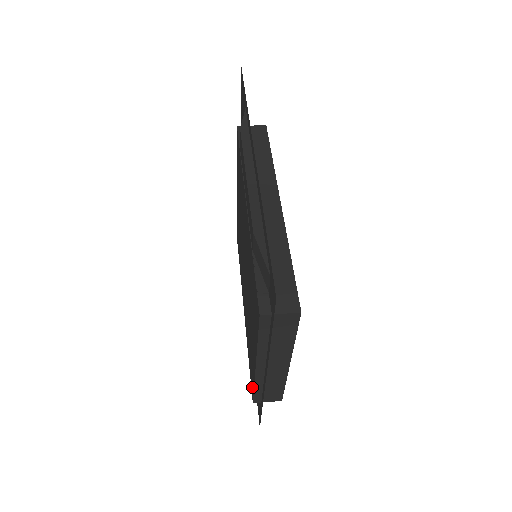
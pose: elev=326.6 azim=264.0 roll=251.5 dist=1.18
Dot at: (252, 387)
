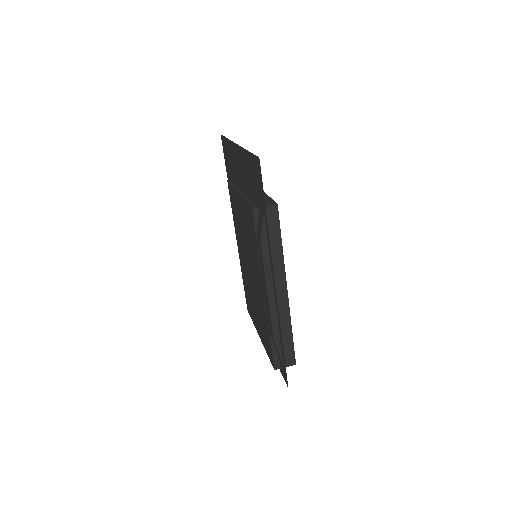
Dot at: (249, 310)
